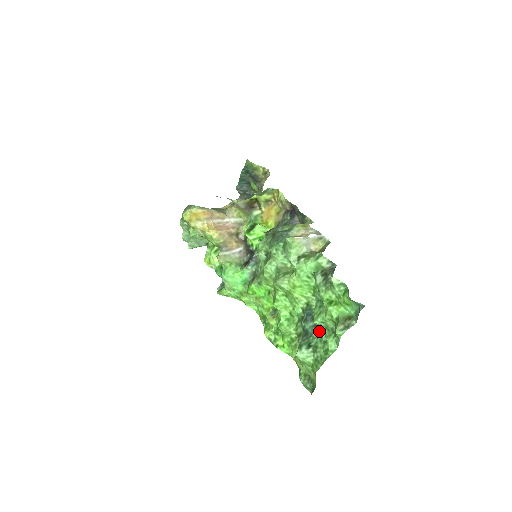
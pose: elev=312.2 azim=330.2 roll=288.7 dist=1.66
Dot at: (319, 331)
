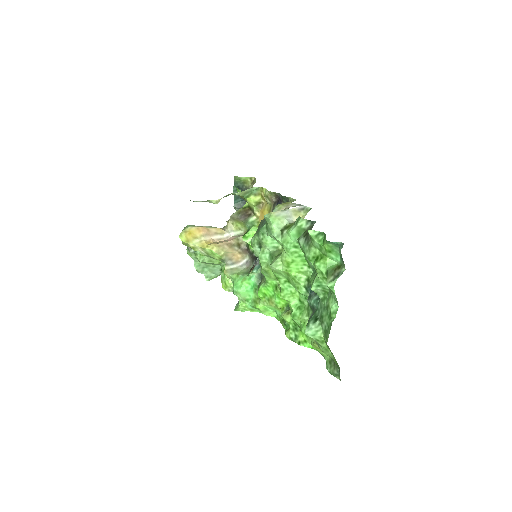
Dot at: (321, 299)
